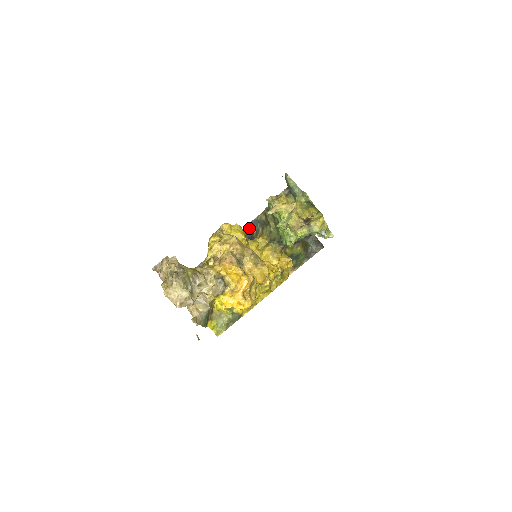
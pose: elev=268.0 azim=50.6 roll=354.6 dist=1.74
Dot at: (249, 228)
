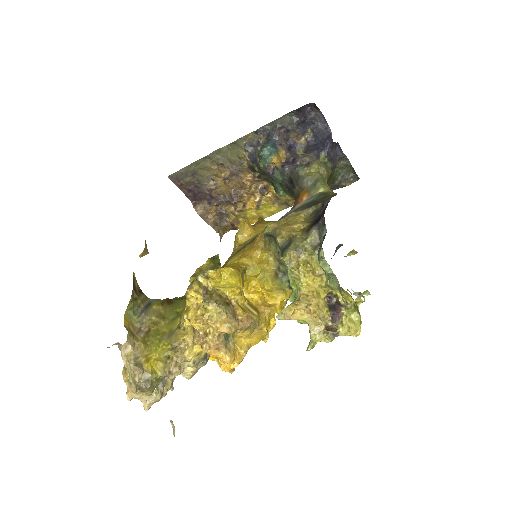
Dot at: (253, 138)
